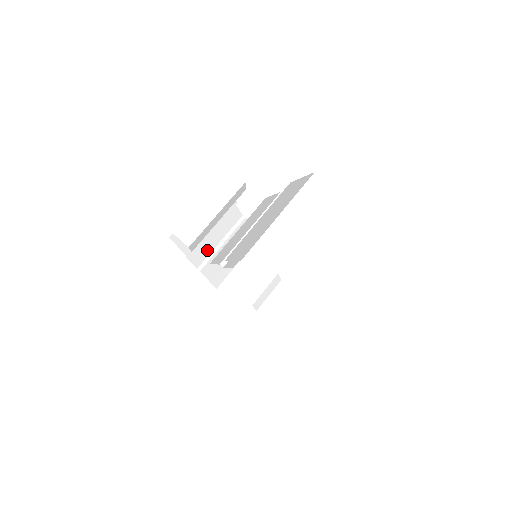
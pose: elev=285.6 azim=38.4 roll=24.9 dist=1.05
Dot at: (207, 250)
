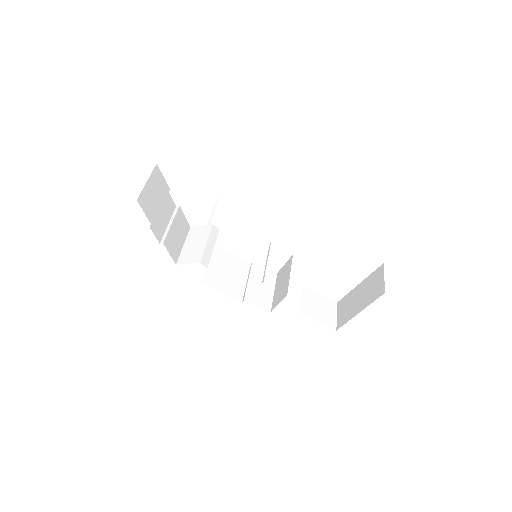
Dot at: (240, 289)
